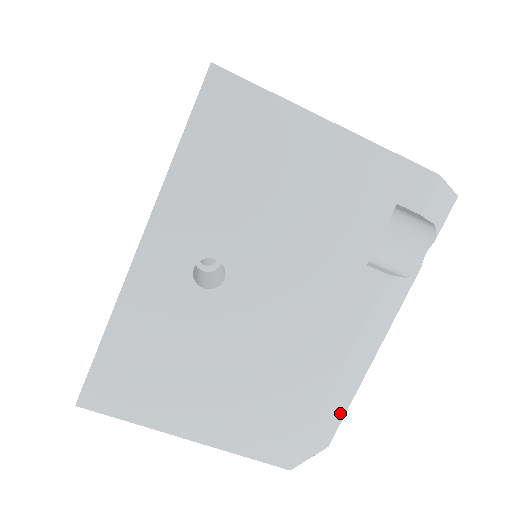
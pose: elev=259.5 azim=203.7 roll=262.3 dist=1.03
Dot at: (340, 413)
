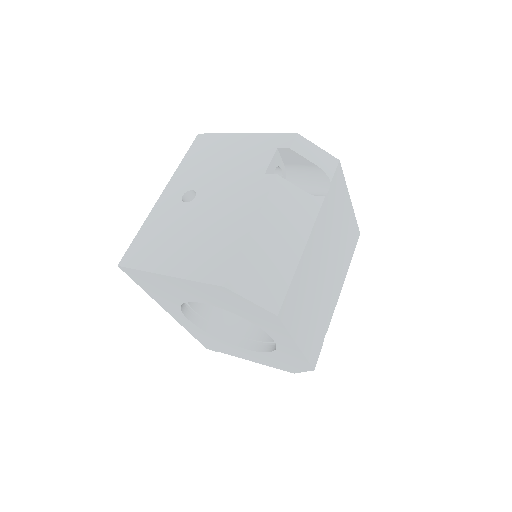
Dot at: (278, 280)
